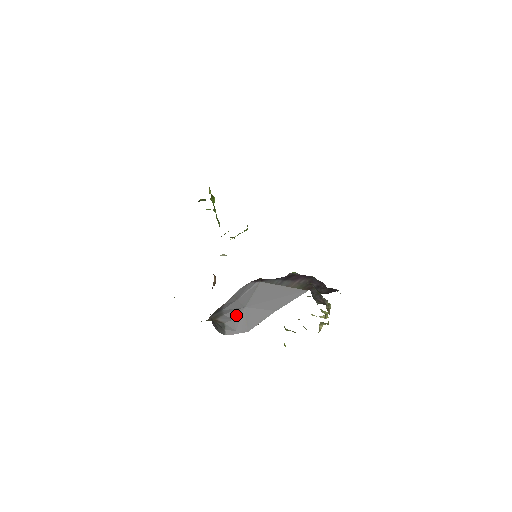
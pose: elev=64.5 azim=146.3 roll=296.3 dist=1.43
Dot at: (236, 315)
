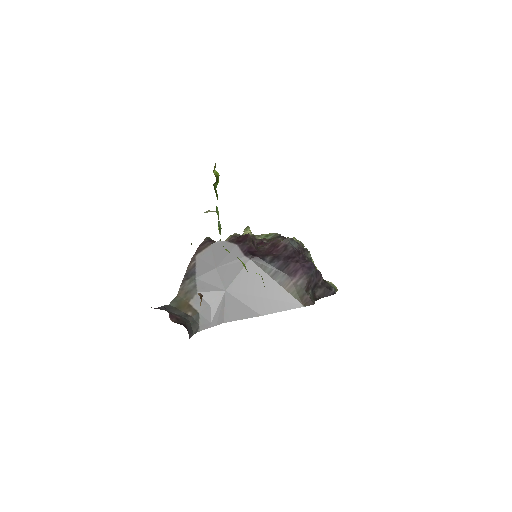
Dot at: (213, 300)
